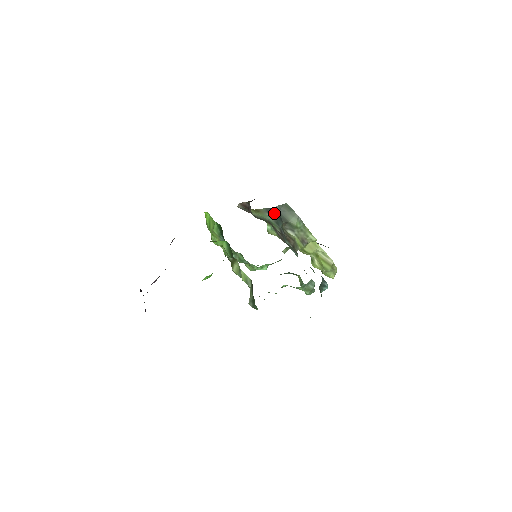
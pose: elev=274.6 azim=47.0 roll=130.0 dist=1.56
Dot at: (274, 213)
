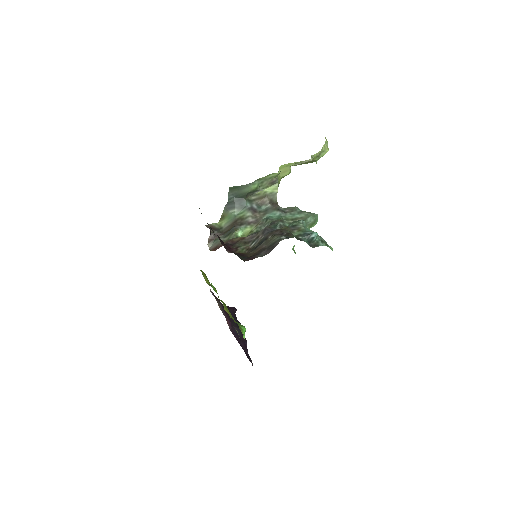
Dot at: (232, 204)
